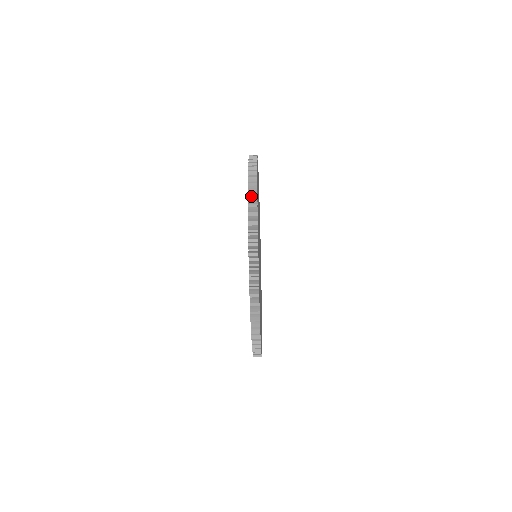
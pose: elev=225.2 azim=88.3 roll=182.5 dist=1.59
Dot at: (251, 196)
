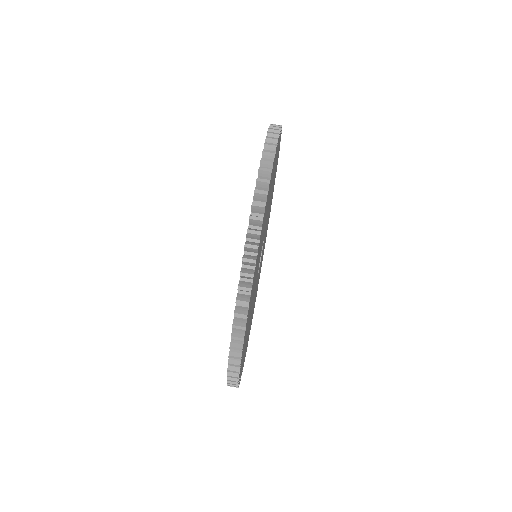
Dot at: (267, 150)
